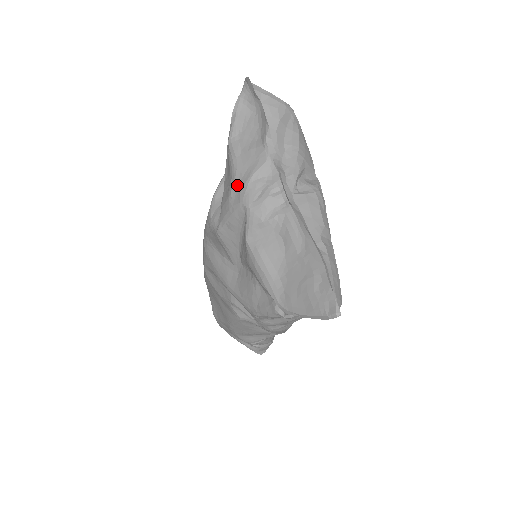
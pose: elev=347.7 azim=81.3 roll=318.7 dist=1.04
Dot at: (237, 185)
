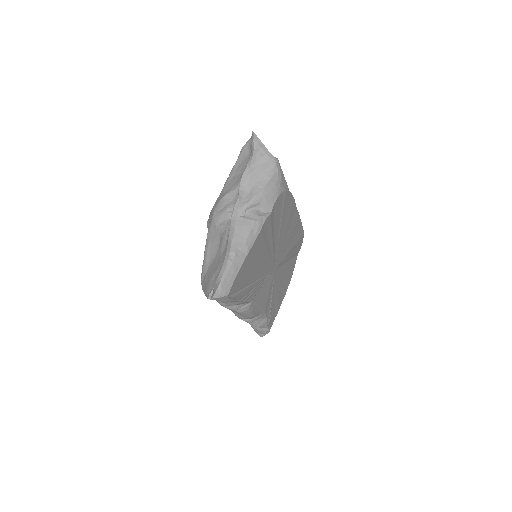
Dot at: (219, 198)
